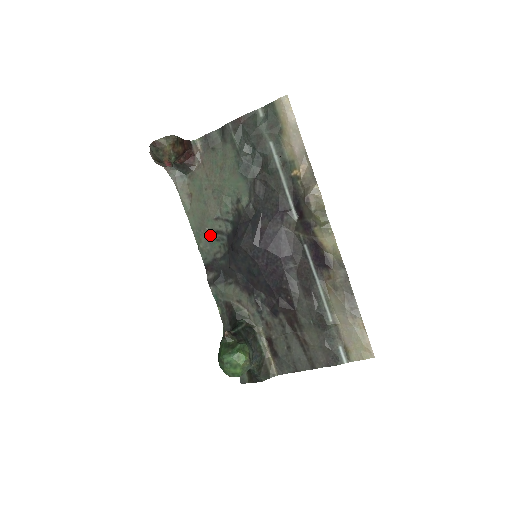
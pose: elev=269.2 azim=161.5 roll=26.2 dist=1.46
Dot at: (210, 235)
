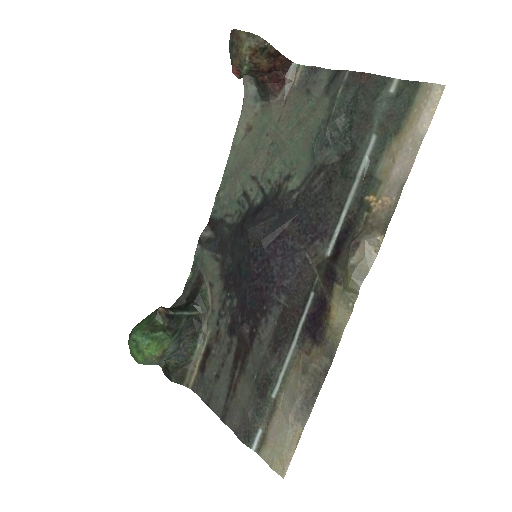
Dot at: (236, 190)
